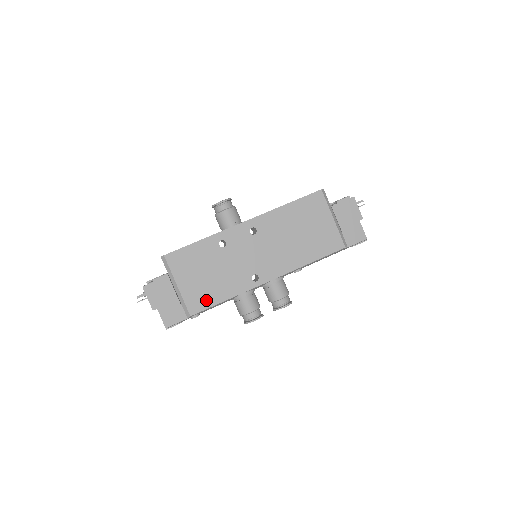
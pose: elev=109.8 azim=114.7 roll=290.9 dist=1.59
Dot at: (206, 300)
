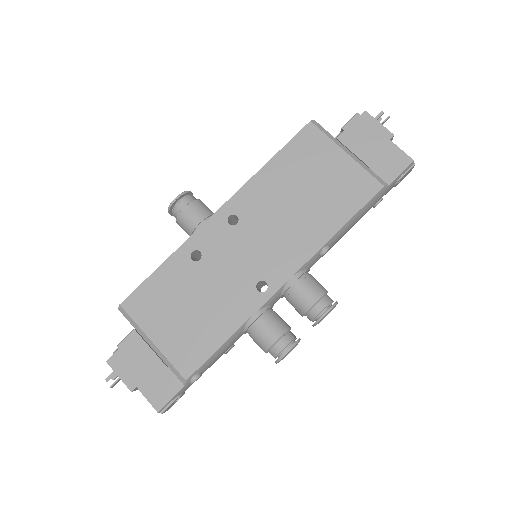
Dot at: (200, 347)
